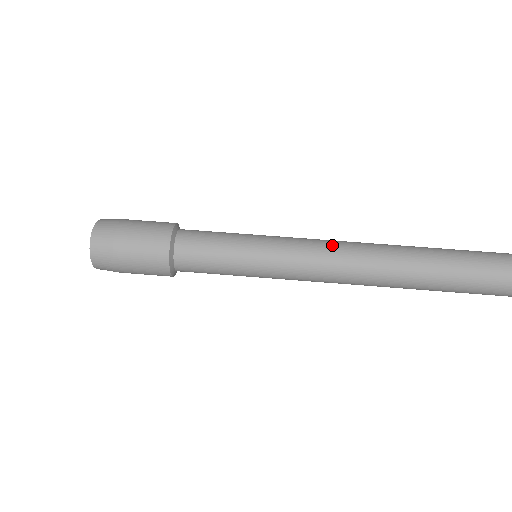
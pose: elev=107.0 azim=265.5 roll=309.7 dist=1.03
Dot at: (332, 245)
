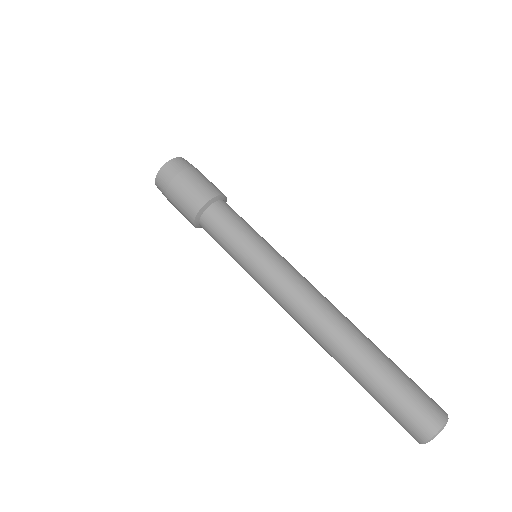
Dot at: (308, 288)
